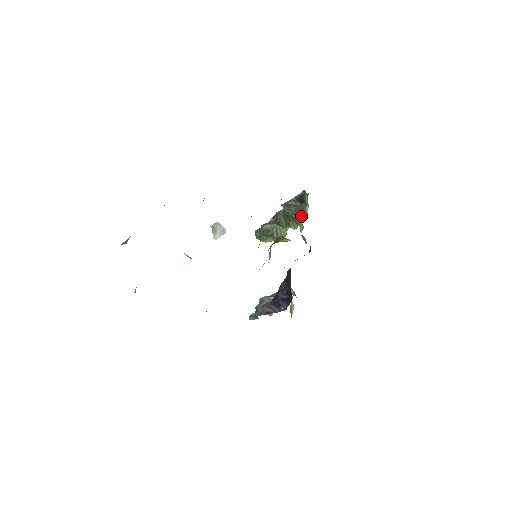
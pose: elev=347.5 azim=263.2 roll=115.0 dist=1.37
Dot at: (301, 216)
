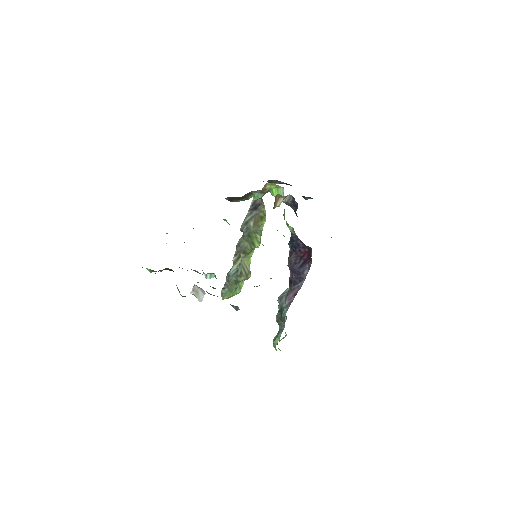
Dot at: (262, 221)
